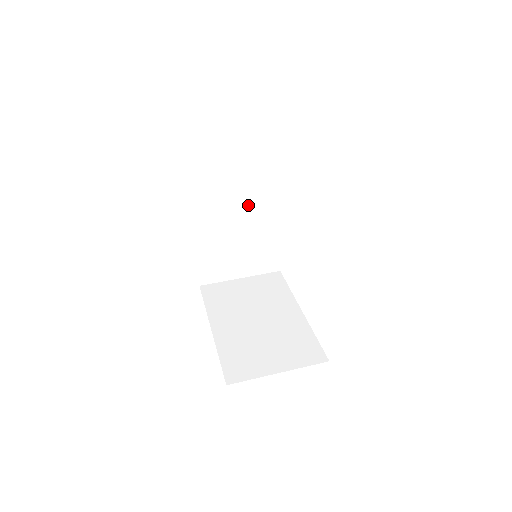
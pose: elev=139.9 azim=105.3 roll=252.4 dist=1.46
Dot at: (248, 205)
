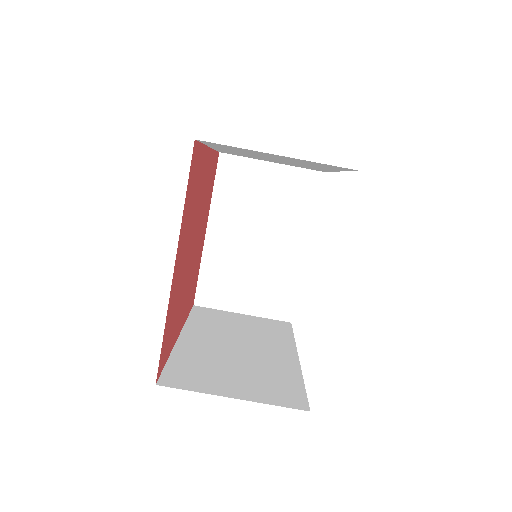
Dot at: occluded
